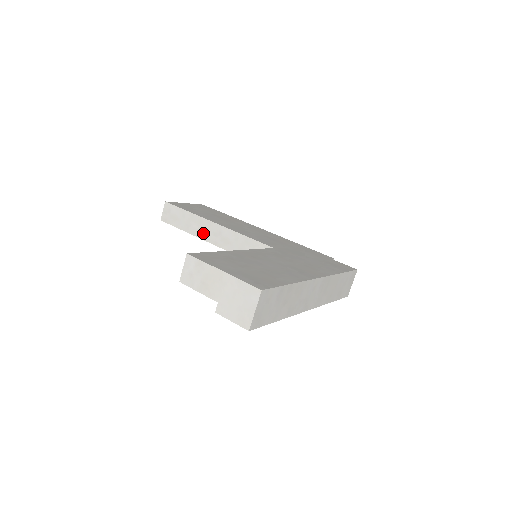
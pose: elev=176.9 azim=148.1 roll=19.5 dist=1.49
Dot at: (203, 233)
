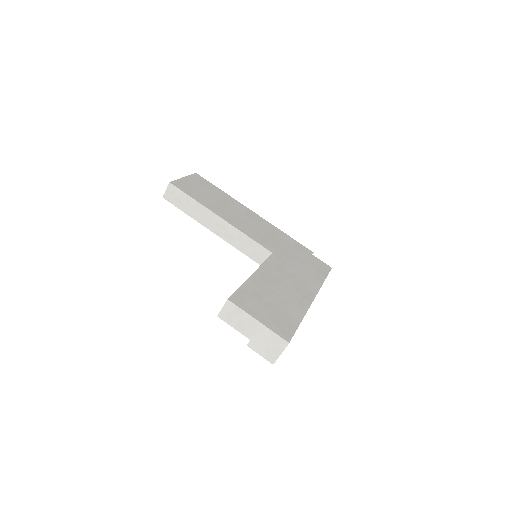
Dot at: (207, 222)
